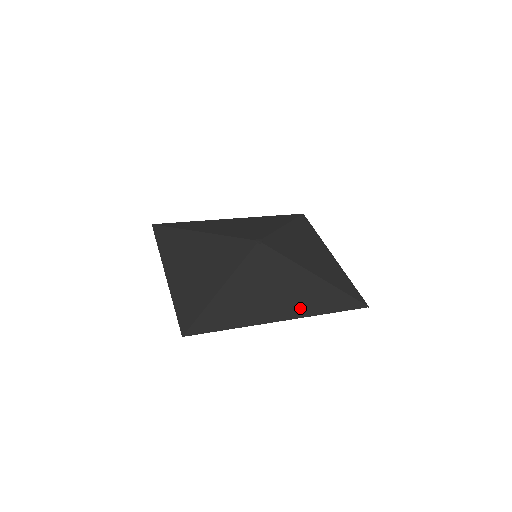
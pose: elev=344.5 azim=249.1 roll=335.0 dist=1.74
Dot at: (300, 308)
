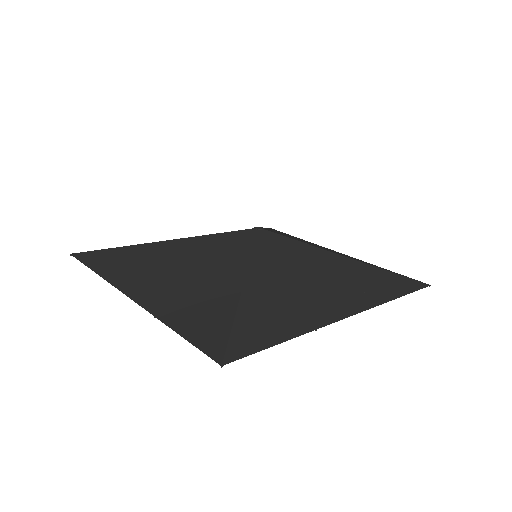
Dot at: (361, 297)
